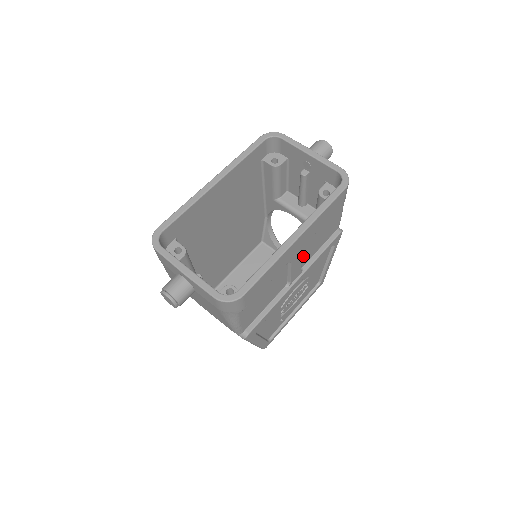
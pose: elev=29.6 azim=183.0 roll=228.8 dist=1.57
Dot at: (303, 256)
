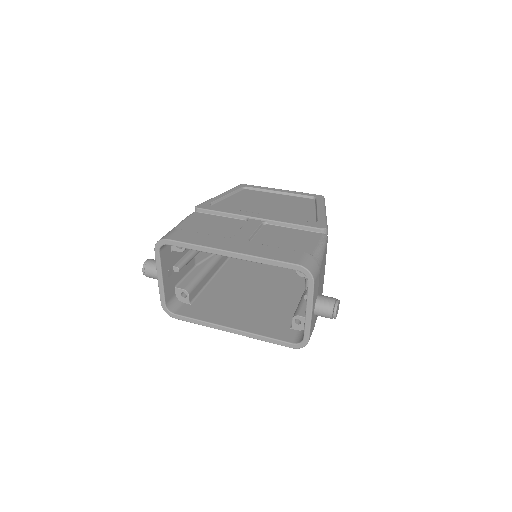
Dot at: occluded
